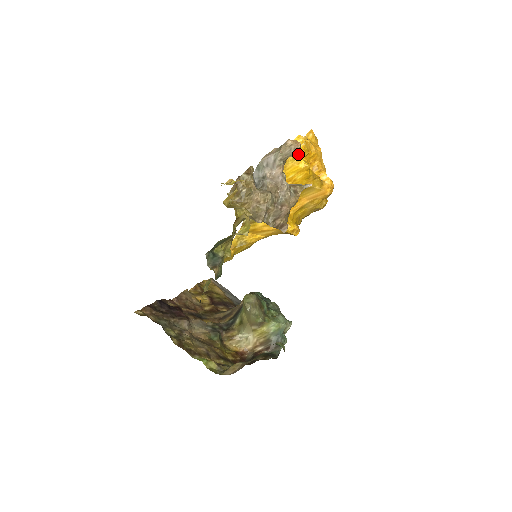
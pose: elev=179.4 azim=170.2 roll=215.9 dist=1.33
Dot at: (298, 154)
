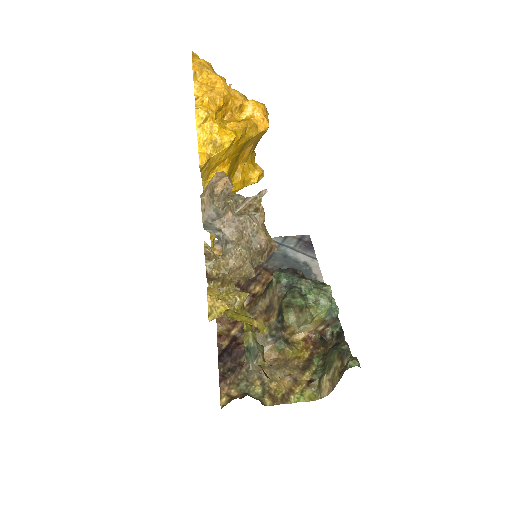
Dot at: (213, 135)
